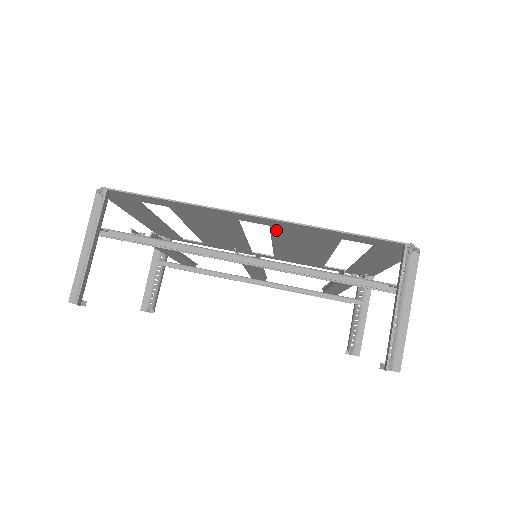
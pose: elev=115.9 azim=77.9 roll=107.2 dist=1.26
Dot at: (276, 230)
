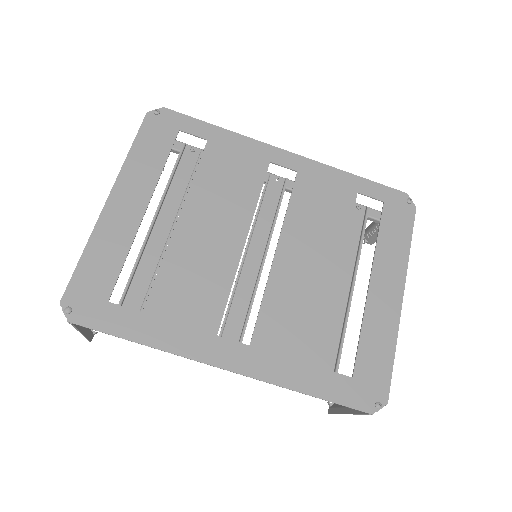
Dot at: (260, 331)
